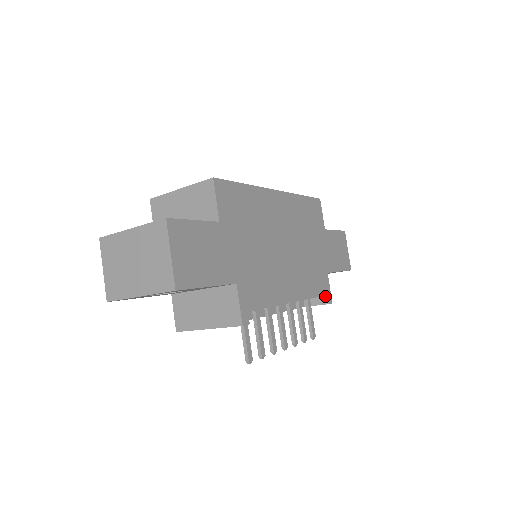
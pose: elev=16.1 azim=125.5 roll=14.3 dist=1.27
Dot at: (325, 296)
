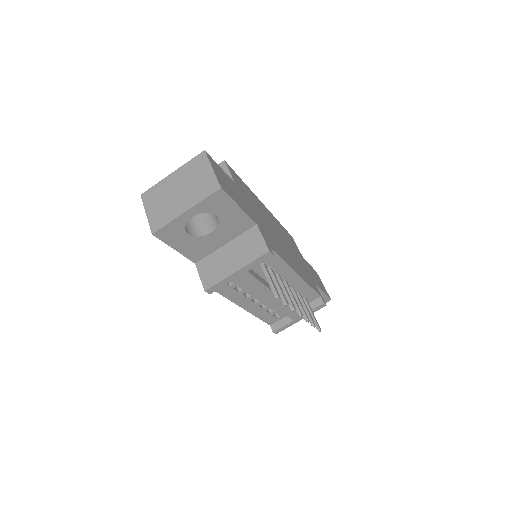
Dot at: (319, 298)
